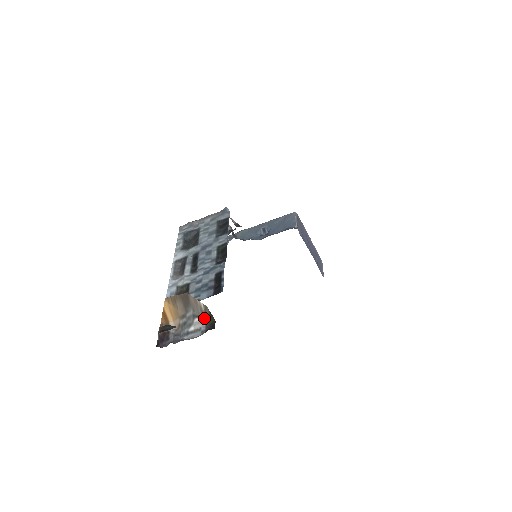
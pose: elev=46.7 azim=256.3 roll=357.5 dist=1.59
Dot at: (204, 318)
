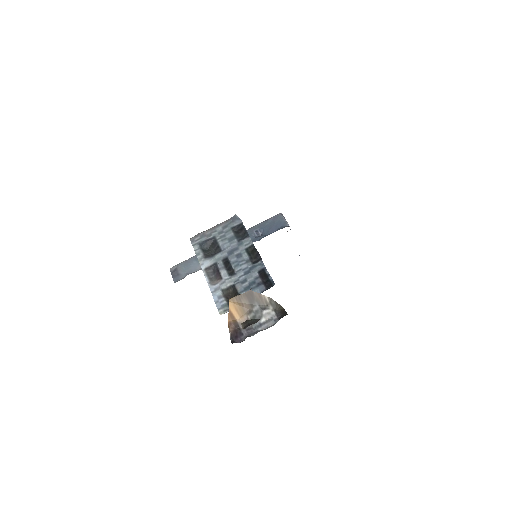
Dot at: (271, 309)
